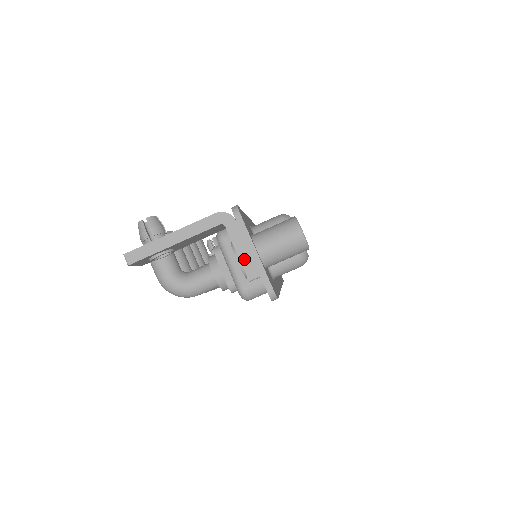
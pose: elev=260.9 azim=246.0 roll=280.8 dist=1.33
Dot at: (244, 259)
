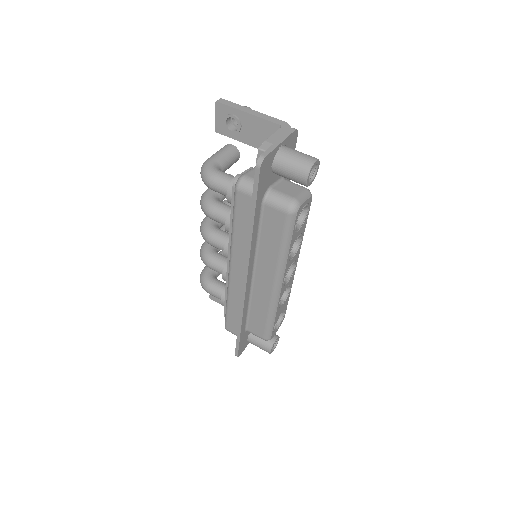
Dot at: (270, 140)
